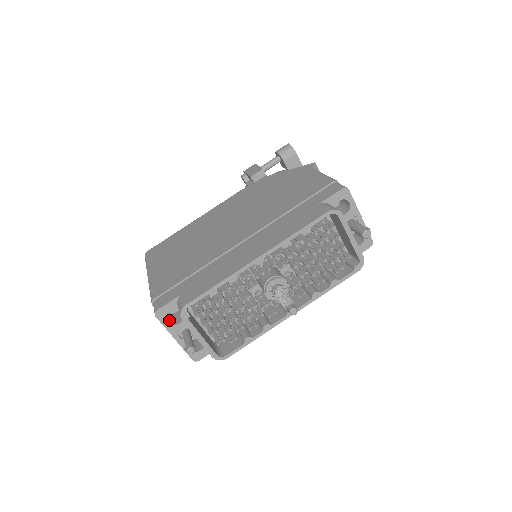
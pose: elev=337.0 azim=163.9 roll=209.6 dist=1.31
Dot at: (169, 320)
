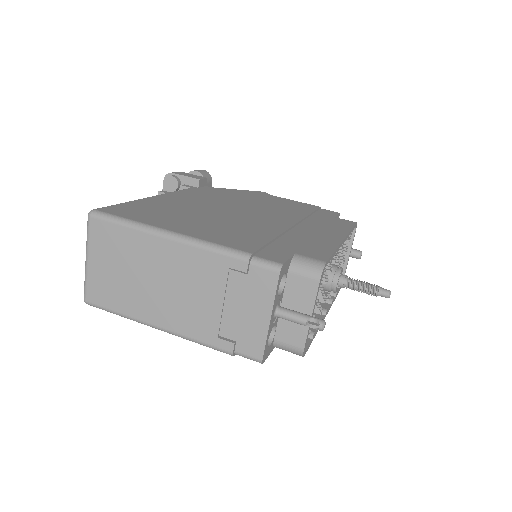
Dot at: (267, 289)
